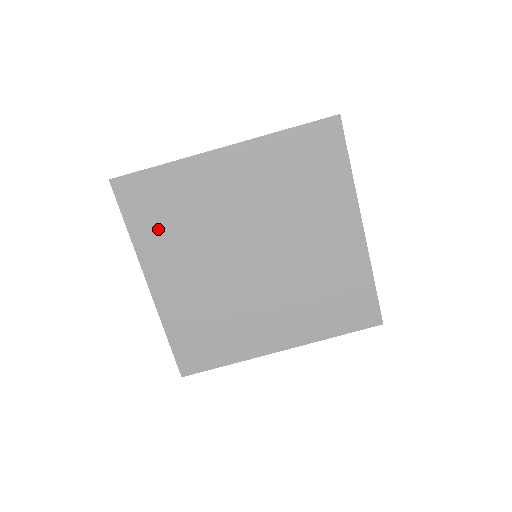
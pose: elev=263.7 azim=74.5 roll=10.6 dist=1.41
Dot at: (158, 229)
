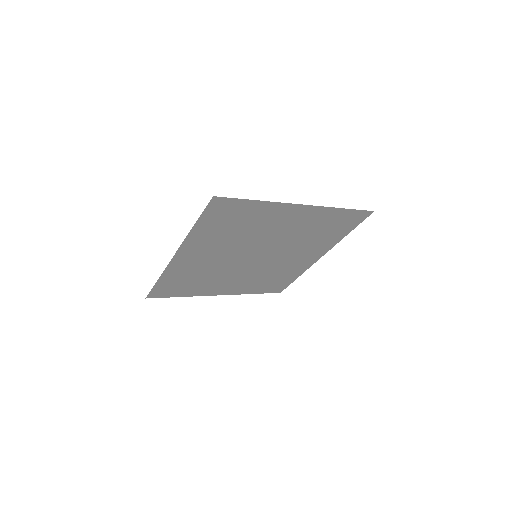
Dot at: (193, 287)
